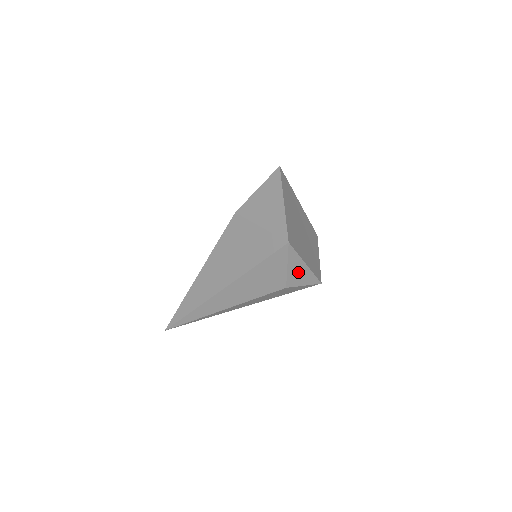
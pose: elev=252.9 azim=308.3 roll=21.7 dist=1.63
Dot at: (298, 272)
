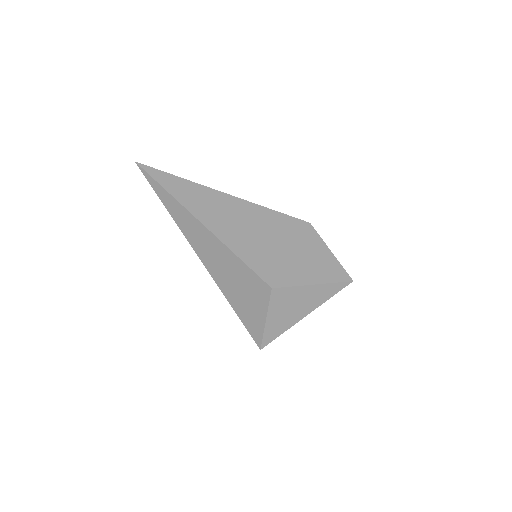
Dot at: occluded
